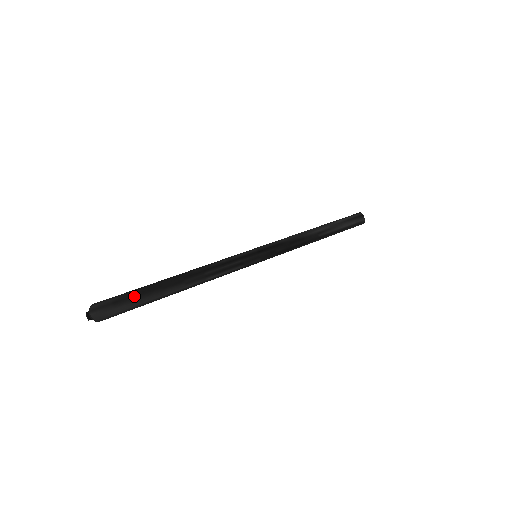
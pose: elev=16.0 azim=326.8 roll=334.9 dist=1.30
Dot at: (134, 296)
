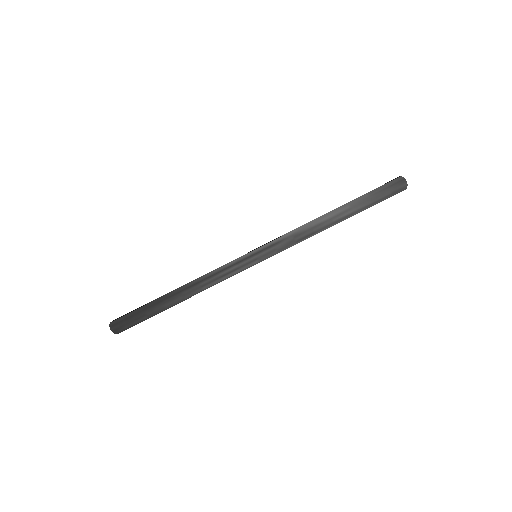
Dot at: (141, 312)
